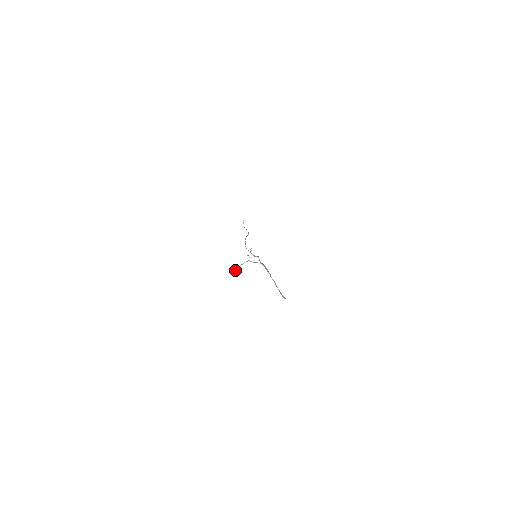
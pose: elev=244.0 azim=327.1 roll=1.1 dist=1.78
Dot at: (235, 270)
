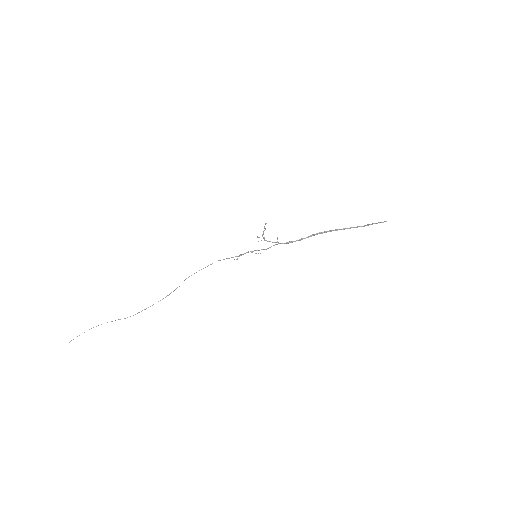
Dot at: (266, 223)
